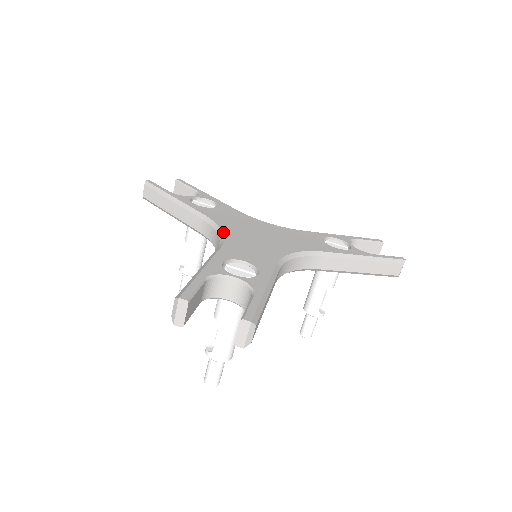
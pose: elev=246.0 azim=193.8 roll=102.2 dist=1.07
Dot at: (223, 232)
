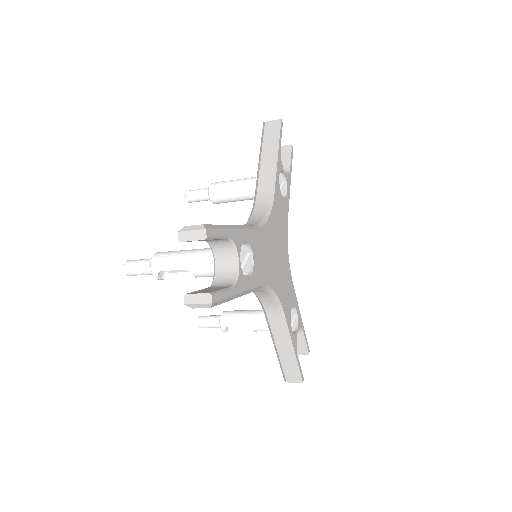
Dot at: (276, 293)
